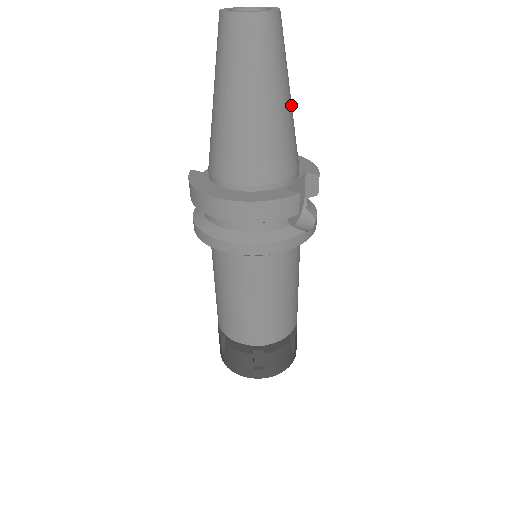
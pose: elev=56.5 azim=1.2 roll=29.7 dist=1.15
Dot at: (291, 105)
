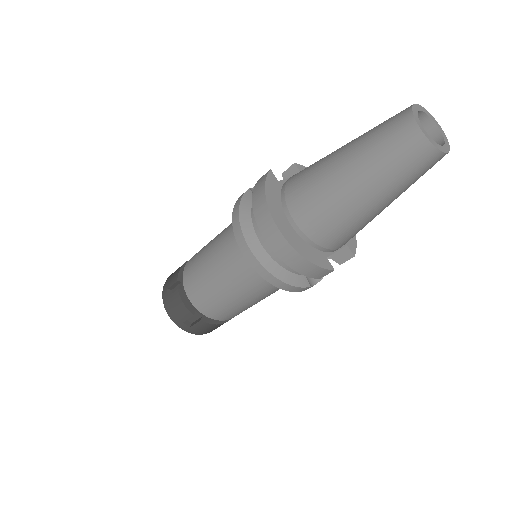
Dot at: occluded
